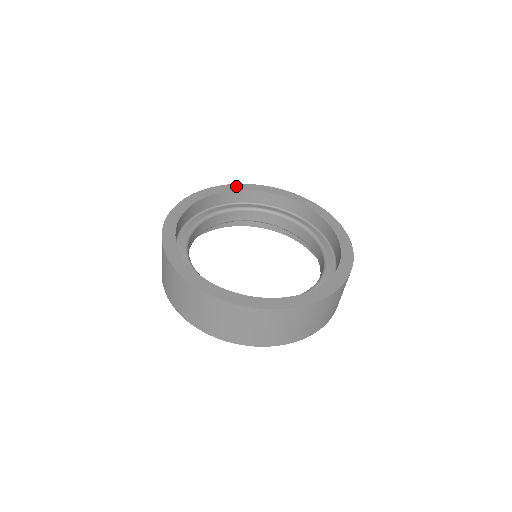
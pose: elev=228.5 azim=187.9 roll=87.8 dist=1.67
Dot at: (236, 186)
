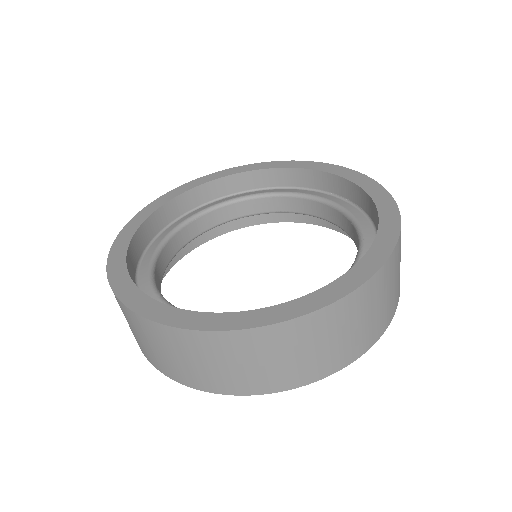
Dot at: (274, 163)
